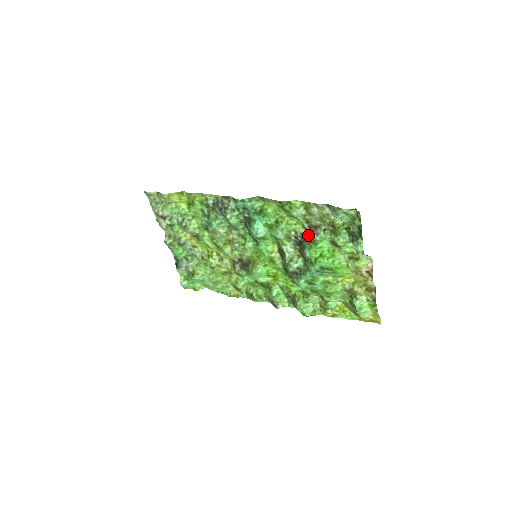
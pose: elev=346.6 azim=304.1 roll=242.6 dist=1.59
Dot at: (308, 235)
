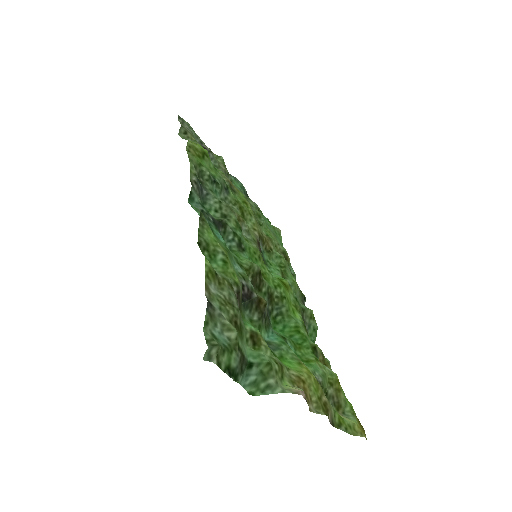
Dot at: (238, 300)
